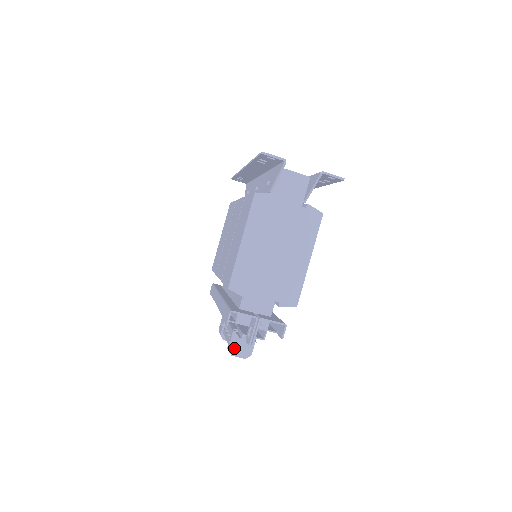
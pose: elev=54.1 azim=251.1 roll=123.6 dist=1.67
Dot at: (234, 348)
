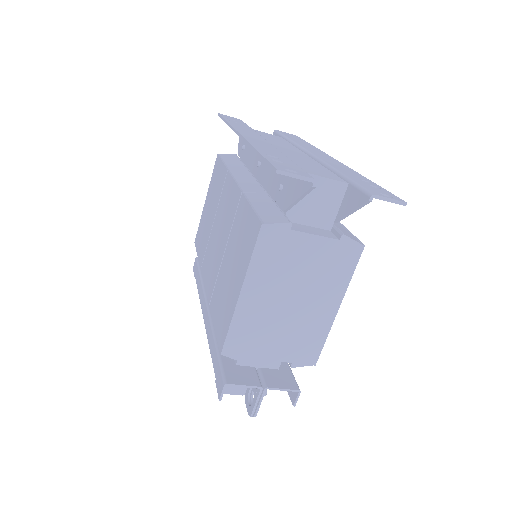
Dot at: (228, 386)
